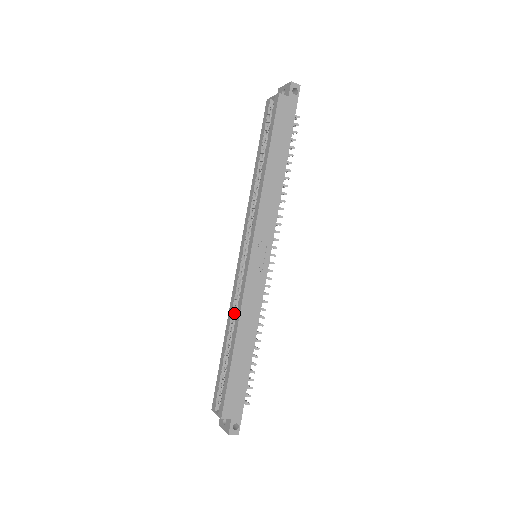
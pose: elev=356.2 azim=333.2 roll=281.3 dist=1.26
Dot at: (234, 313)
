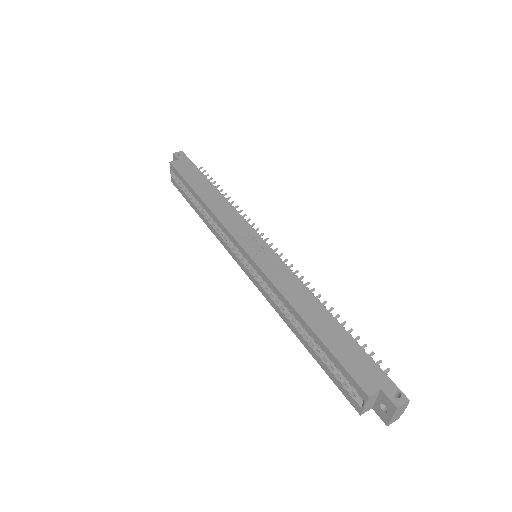
Dot at: (283, 309)
